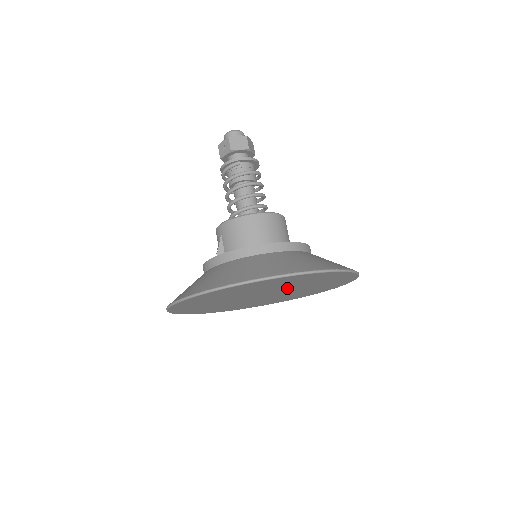
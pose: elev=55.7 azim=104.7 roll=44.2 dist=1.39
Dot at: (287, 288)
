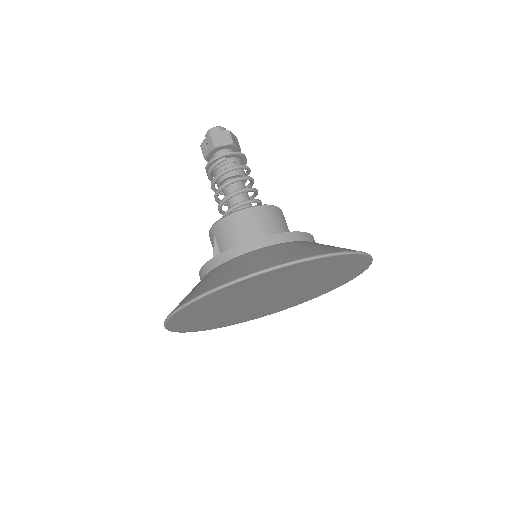
Dot at: (295, 284)
